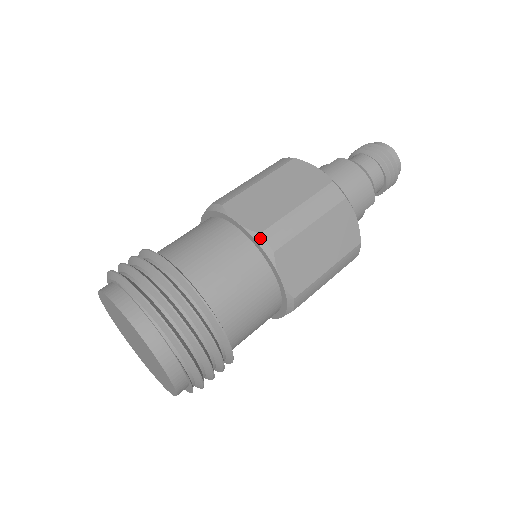
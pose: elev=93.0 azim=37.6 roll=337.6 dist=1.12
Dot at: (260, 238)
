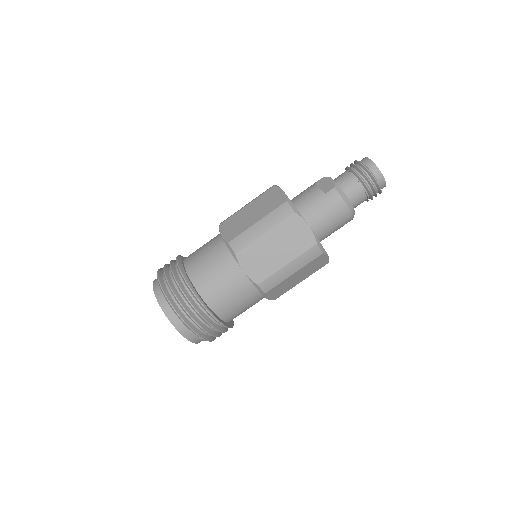
Dot at: (258, 286)
